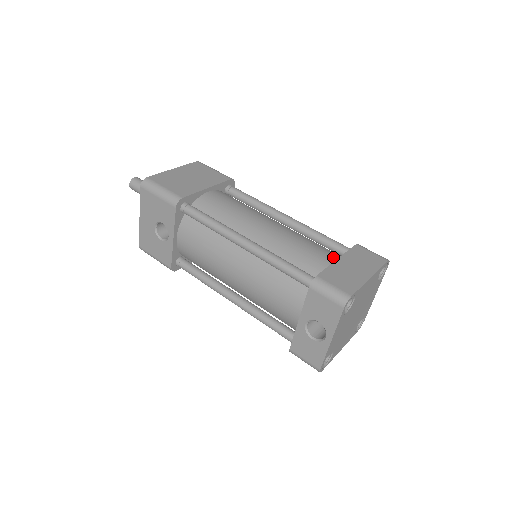
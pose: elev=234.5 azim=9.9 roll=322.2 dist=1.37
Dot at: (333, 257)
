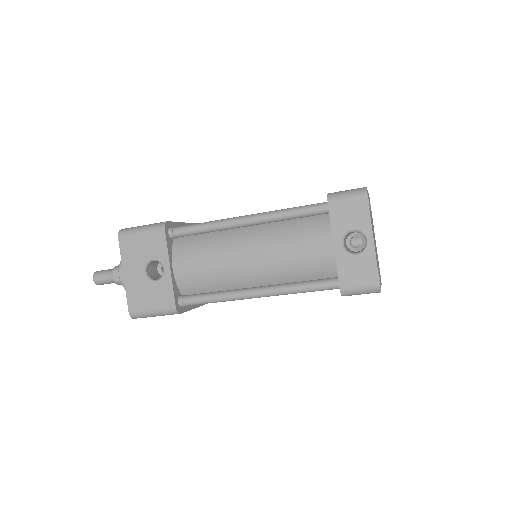
Dot at: occluded
